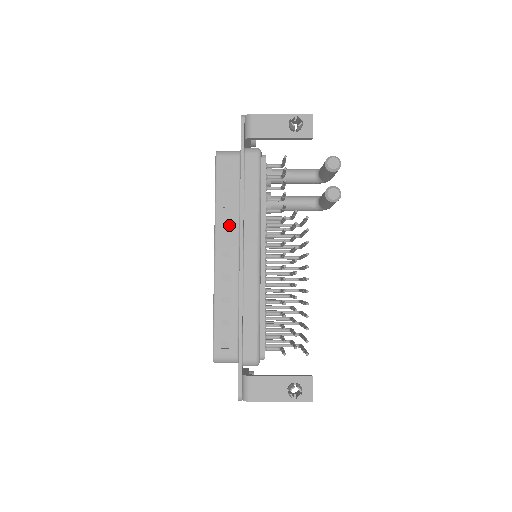
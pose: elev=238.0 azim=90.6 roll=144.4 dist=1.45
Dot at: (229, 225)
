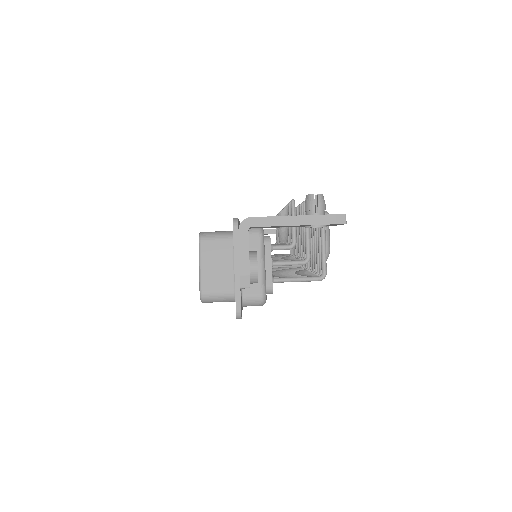
Dot at: occluded
